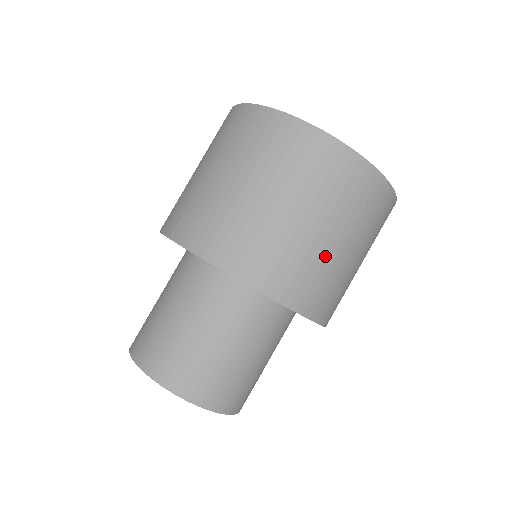
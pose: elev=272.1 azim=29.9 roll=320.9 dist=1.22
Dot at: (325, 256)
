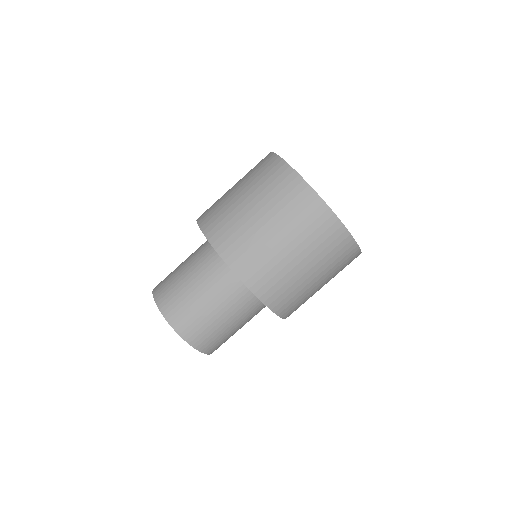
Dot at: (250, 226)
